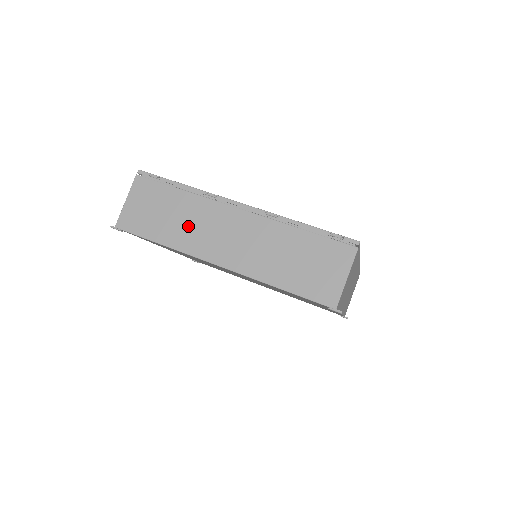
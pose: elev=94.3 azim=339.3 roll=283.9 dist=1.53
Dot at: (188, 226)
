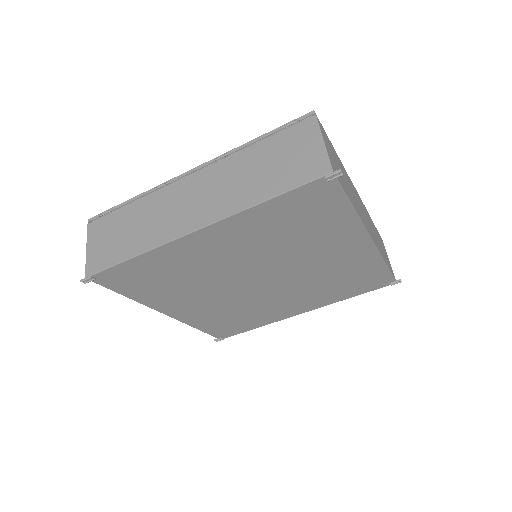
Dot at: (152, 223)
